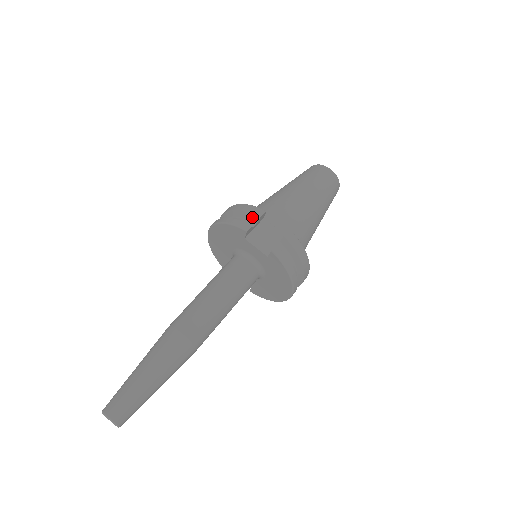
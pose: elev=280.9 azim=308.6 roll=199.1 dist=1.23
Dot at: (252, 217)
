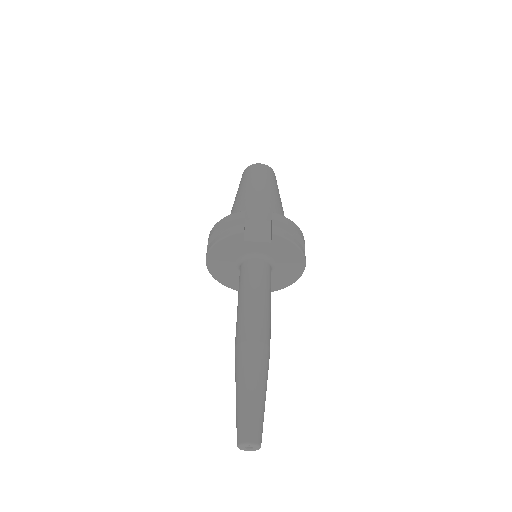
Dot at: (238, 221)
